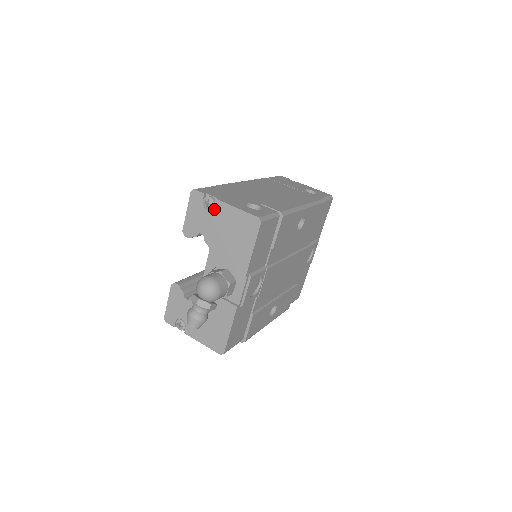
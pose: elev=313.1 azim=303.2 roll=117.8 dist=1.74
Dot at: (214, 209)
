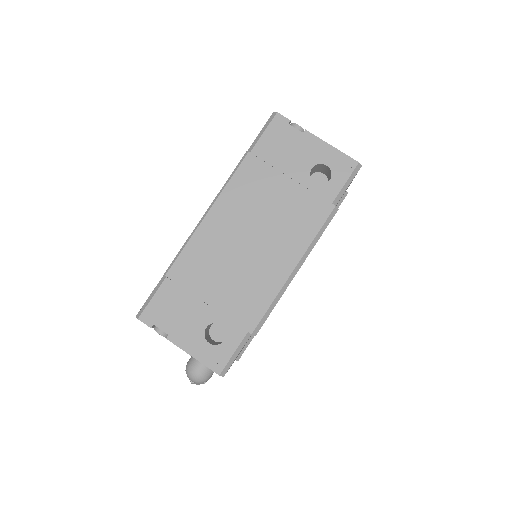
Dot at: occluded
